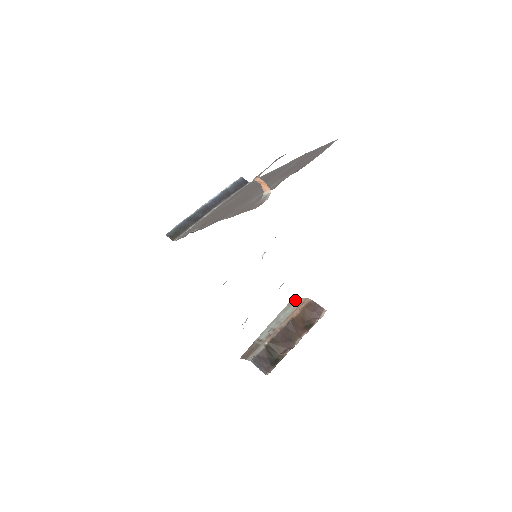
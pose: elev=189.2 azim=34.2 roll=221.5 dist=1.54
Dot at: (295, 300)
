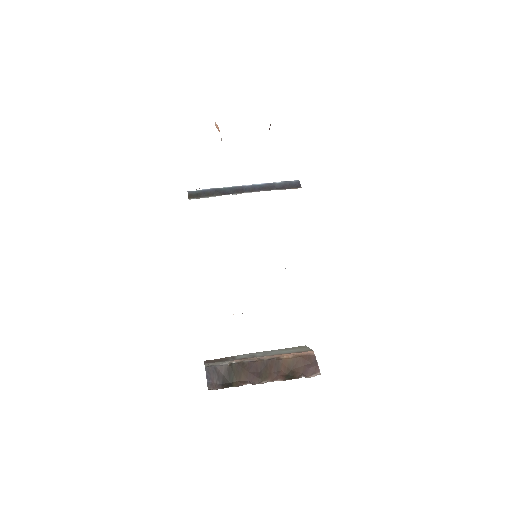
Dot at: (303, 347)
